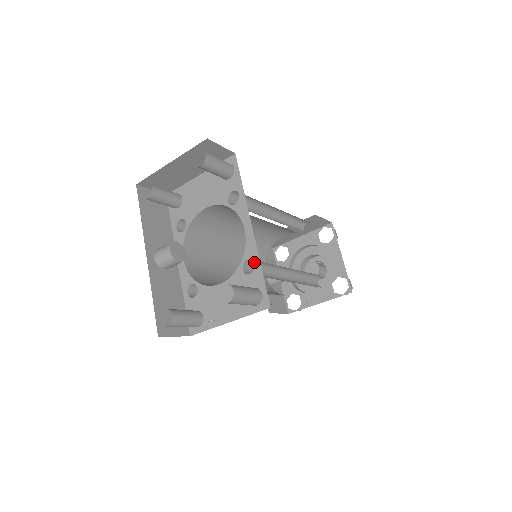
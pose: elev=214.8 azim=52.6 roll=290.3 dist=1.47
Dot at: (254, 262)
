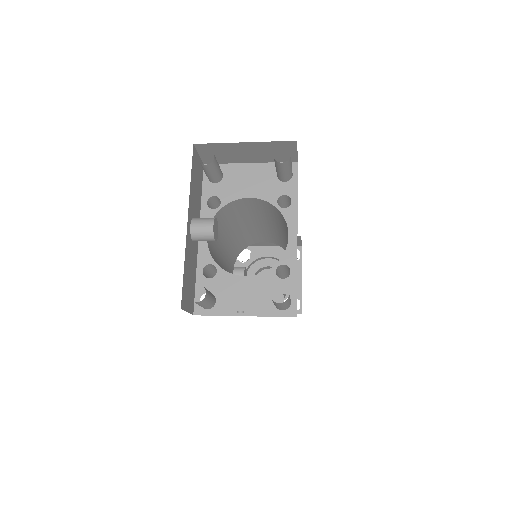
Dot at: (290, 269)
